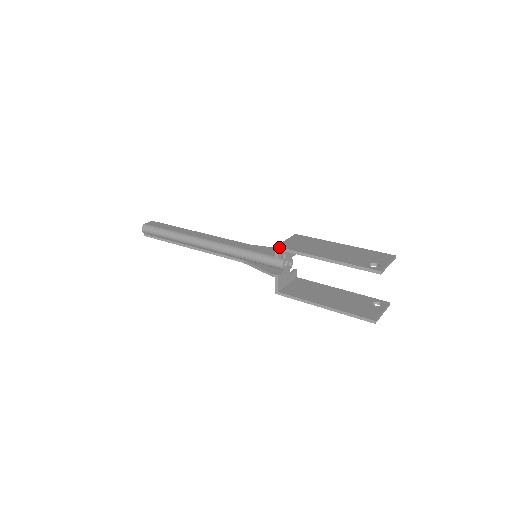
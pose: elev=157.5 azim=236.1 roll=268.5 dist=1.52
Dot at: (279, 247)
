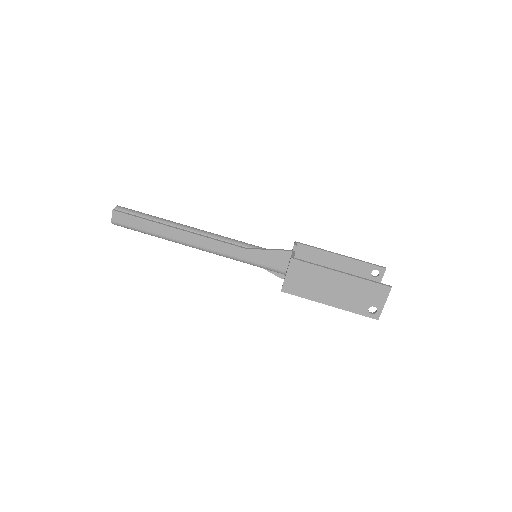
Dot at: occluded
